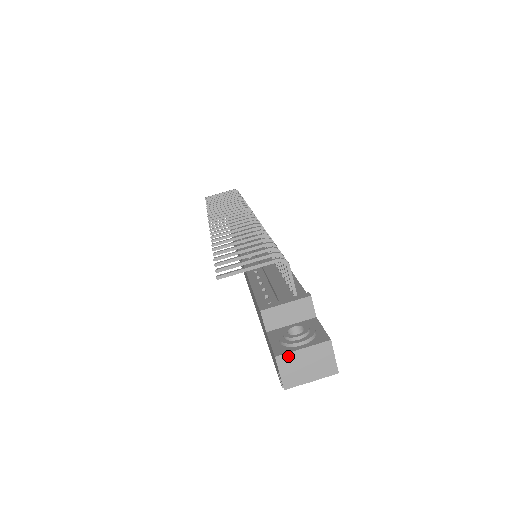
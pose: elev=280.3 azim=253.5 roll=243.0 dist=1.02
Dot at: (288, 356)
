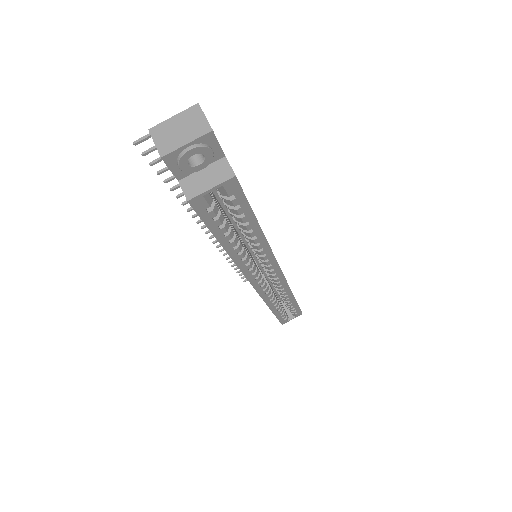
Dot at: (160, 126)
